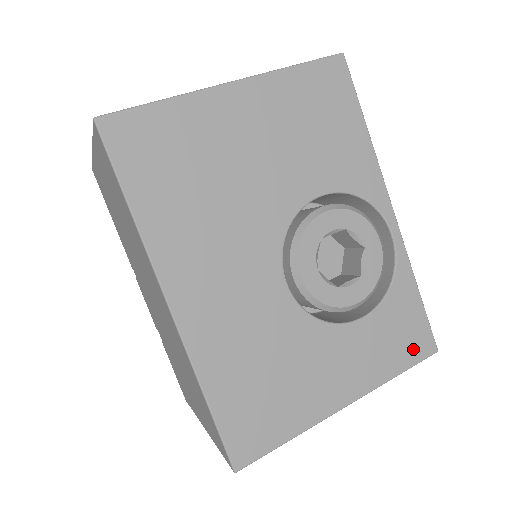
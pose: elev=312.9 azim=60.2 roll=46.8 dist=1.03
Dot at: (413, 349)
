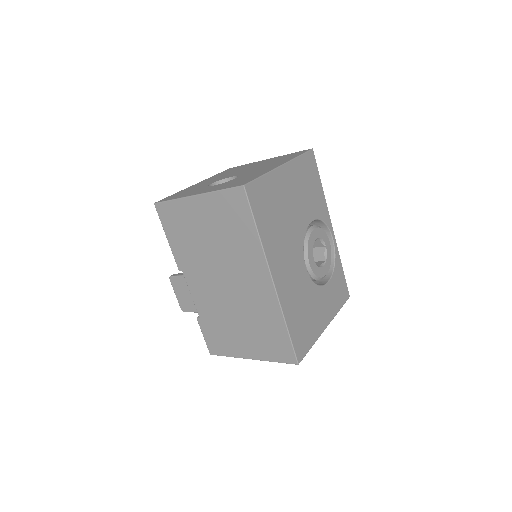
Dot at: (343, 296)
